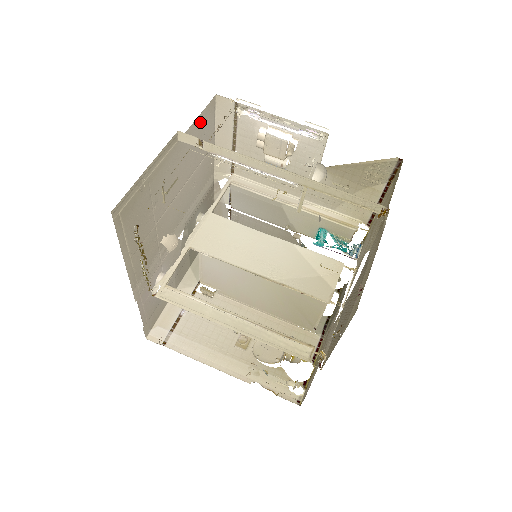
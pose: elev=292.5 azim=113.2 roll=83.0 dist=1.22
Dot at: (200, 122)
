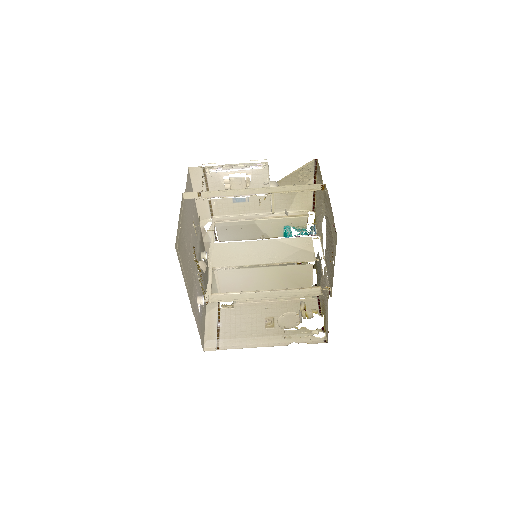
Dot at: (187, 186)
